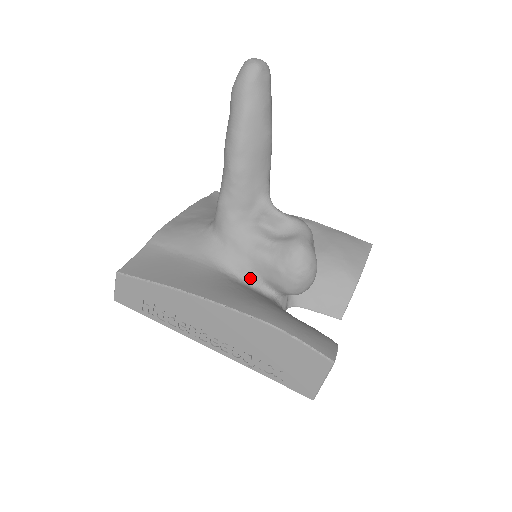
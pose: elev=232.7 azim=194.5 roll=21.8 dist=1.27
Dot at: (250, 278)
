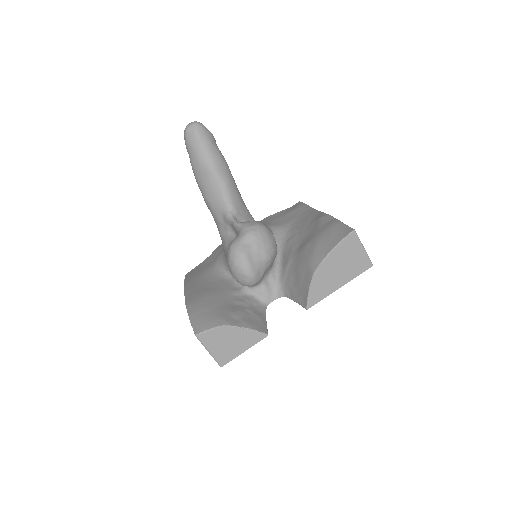
Dot at: occluded
